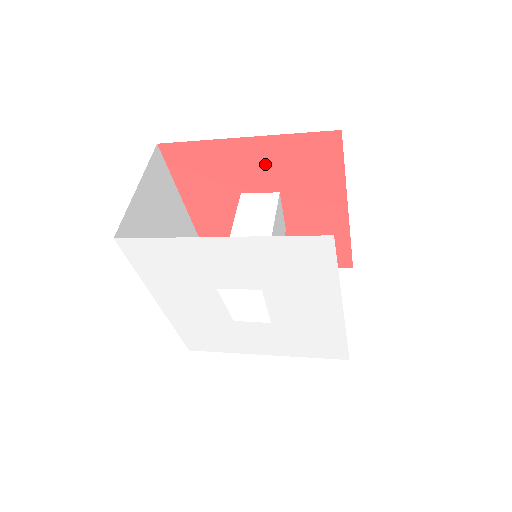
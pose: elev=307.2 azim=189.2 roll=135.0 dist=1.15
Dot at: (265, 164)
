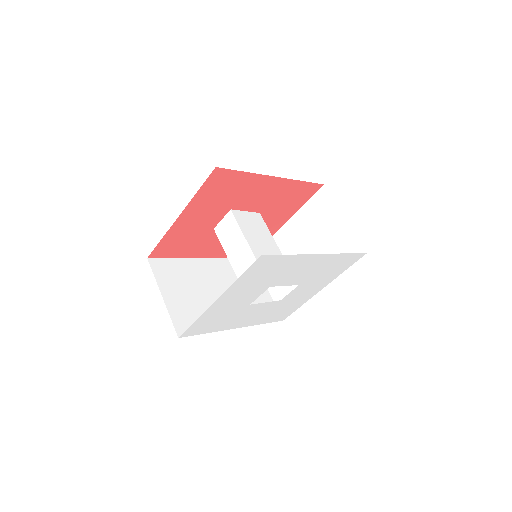
Dot at: (205, 211)
